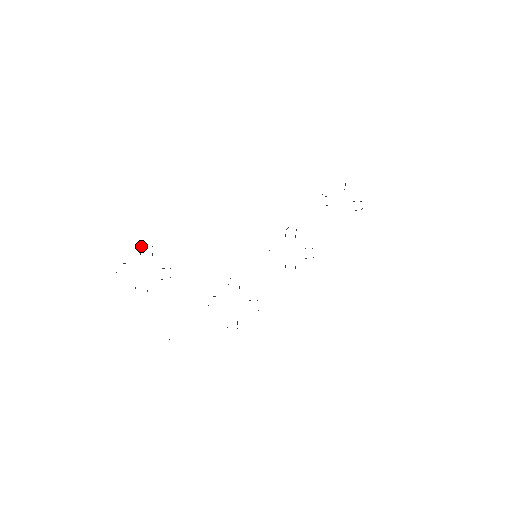
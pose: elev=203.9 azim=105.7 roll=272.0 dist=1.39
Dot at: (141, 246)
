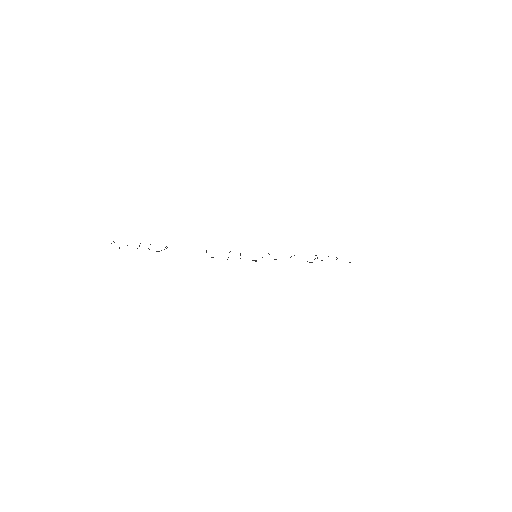
Dot at: (139, 245)
